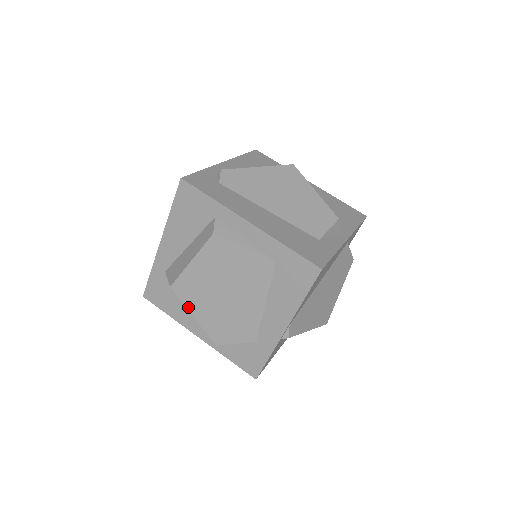
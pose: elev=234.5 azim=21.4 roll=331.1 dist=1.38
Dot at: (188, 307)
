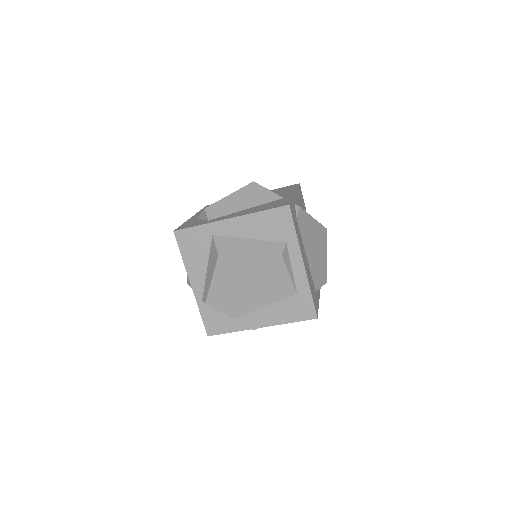
Dot at: (215, 273)
